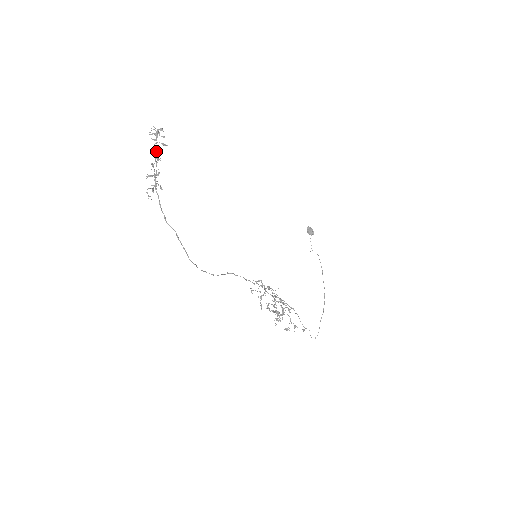
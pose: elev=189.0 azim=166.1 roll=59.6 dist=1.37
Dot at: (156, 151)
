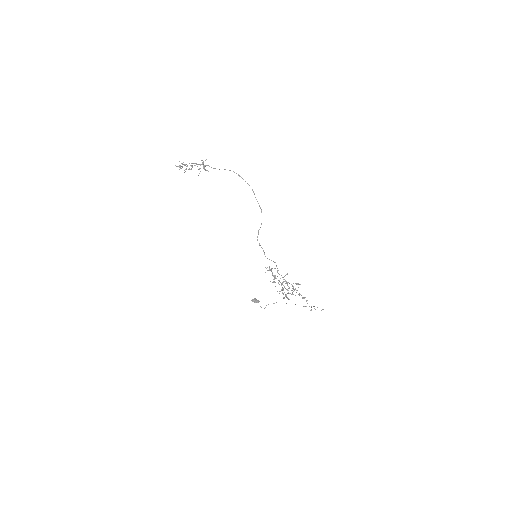
Dot at: (186, 169)
